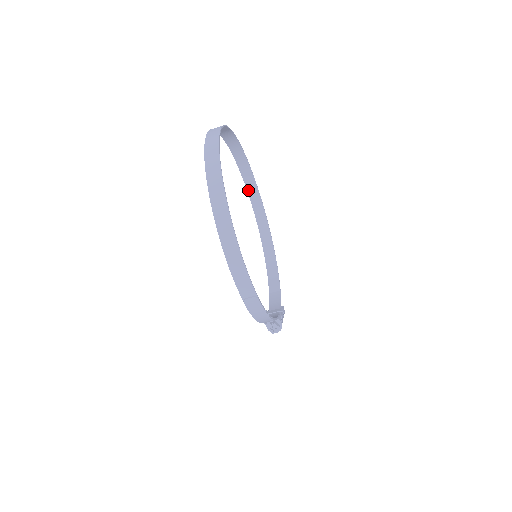
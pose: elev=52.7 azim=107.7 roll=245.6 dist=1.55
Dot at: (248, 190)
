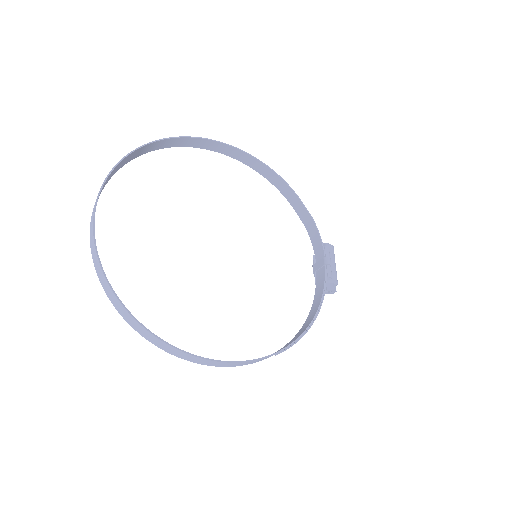
Dot at: (190, 146)
